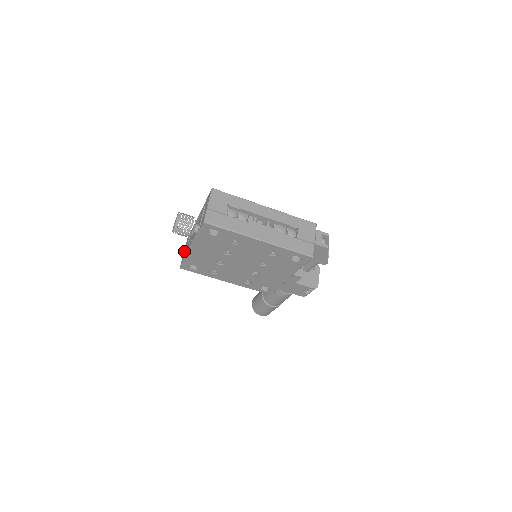
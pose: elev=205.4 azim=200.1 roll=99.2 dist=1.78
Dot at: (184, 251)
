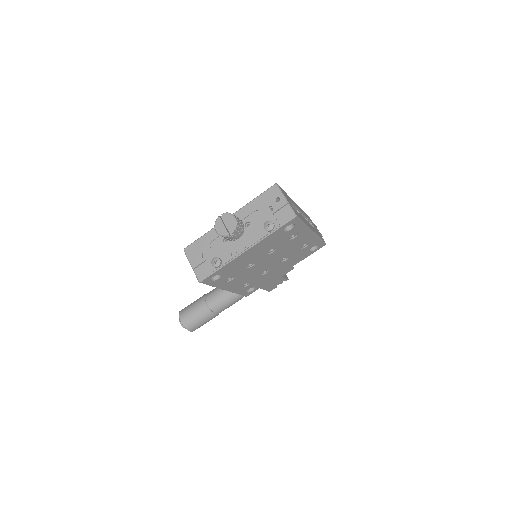
Dot at: (220, 258)
